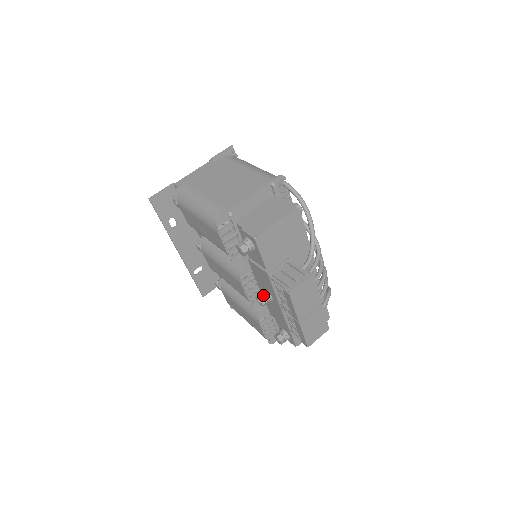
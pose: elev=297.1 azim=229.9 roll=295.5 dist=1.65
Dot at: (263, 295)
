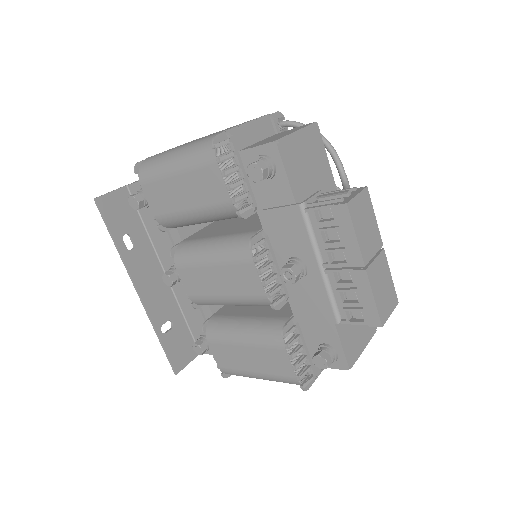
Dot at: (292, 264)
